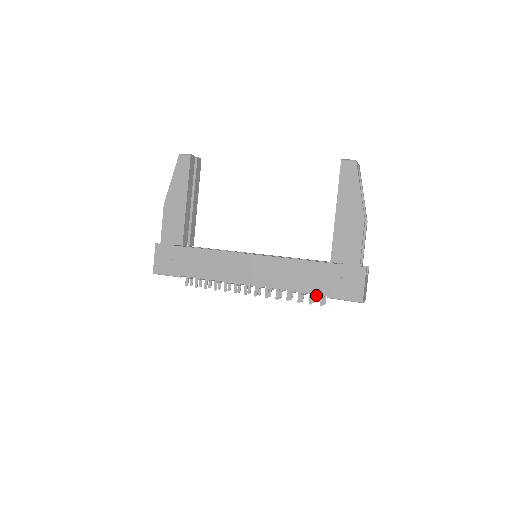
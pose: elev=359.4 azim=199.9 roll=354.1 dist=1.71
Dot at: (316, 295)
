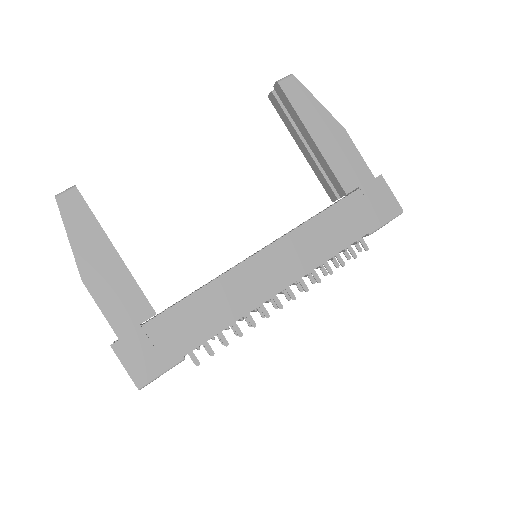
Dot at: (358, 241)
